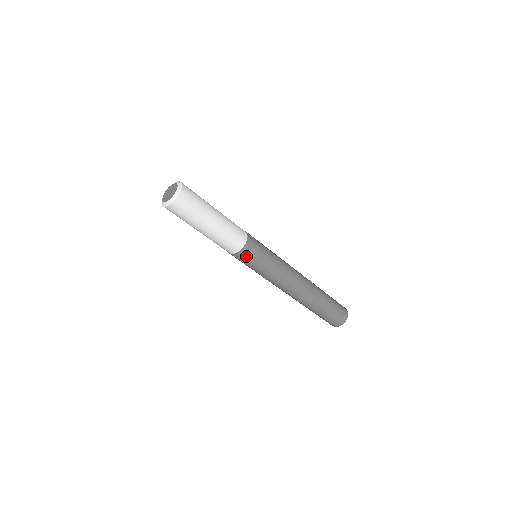
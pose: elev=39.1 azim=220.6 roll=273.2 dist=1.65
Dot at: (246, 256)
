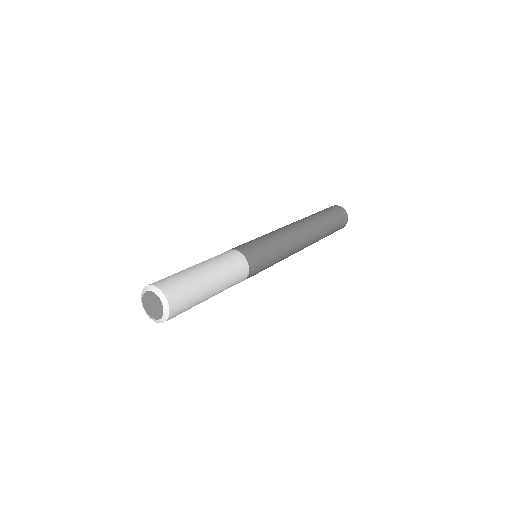
Dot at: occluded
